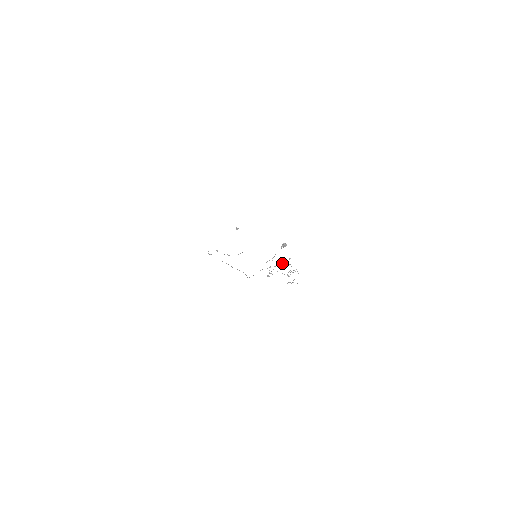
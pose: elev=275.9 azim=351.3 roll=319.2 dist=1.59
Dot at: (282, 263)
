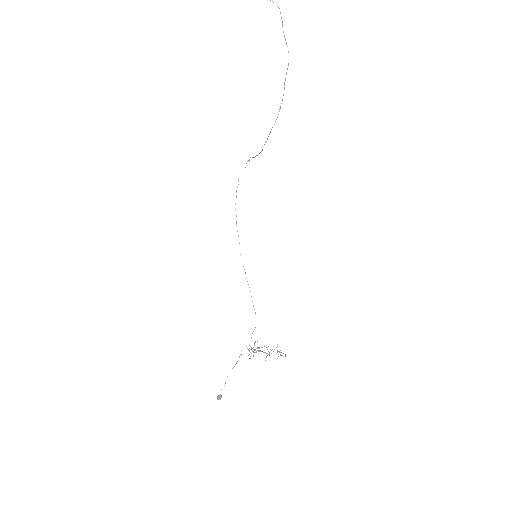
Dot at: occluded
